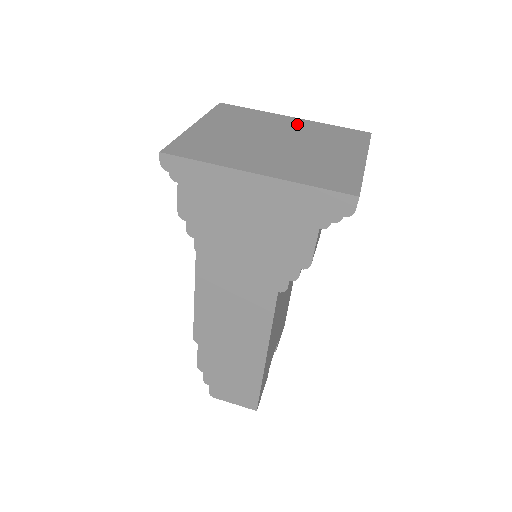
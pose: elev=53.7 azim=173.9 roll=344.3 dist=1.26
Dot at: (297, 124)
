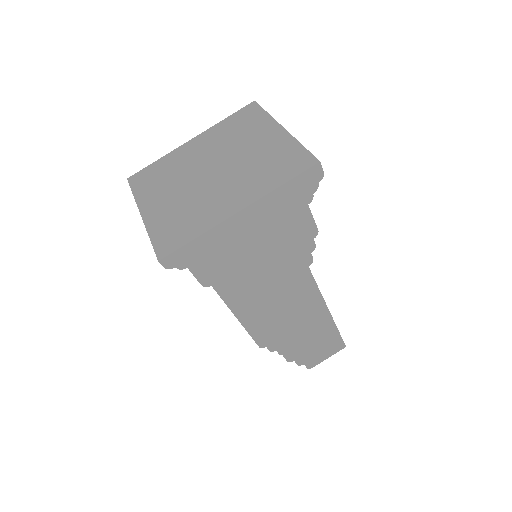
Dot at: (202, 143)
